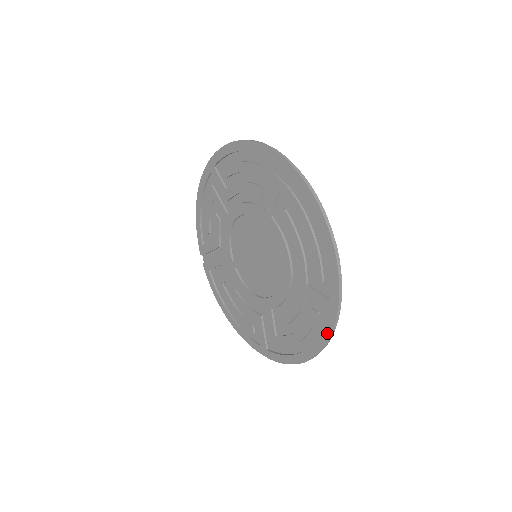
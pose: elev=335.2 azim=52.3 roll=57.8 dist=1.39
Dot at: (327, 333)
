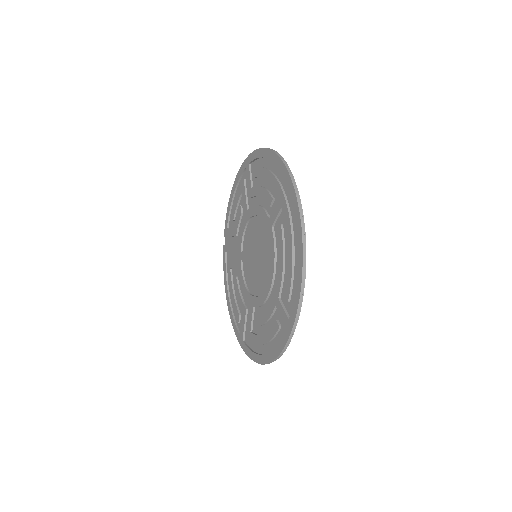
Dot at: (280, 347)
